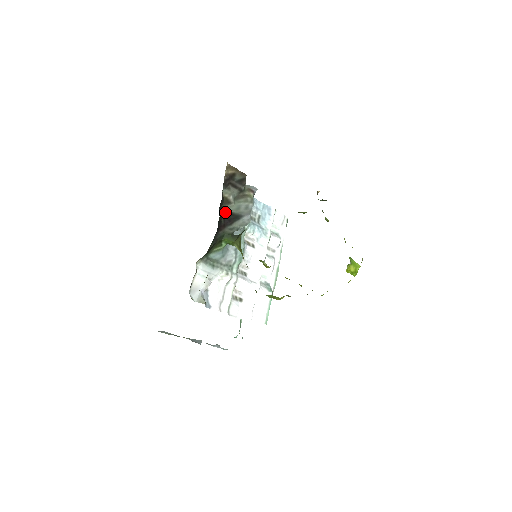
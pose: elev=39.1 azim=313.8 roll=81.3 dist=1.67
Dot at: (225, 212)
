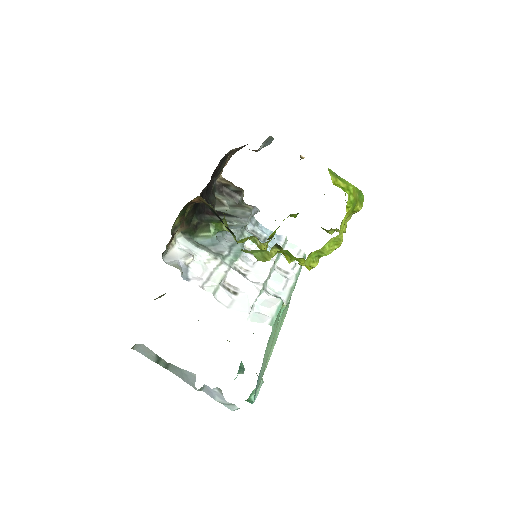
Dot at: (218, 211)
